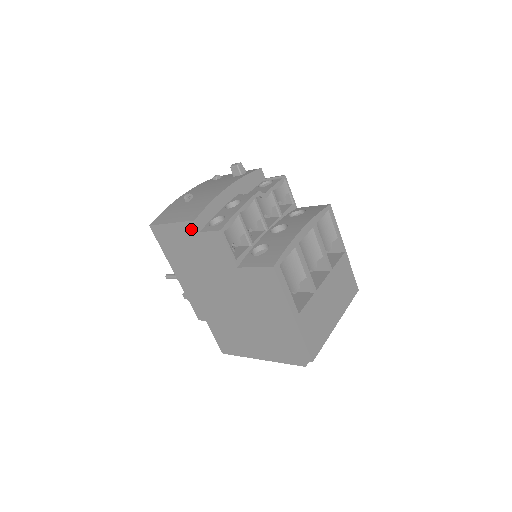
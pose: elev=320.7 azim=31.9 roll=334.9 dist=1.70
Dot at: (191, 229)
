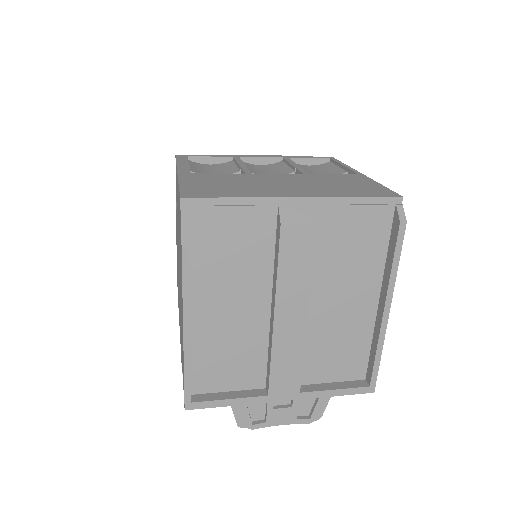
Dot at: (176, 237)
